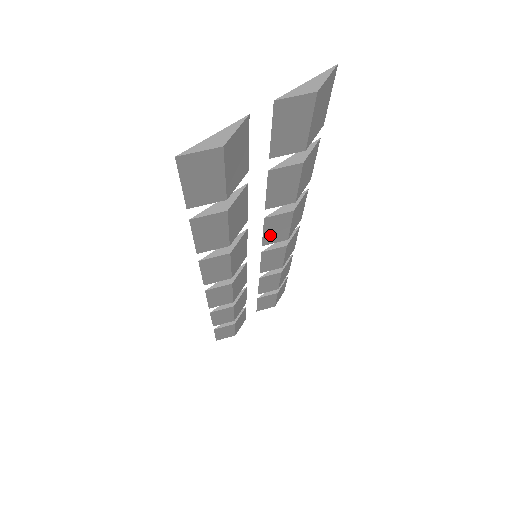
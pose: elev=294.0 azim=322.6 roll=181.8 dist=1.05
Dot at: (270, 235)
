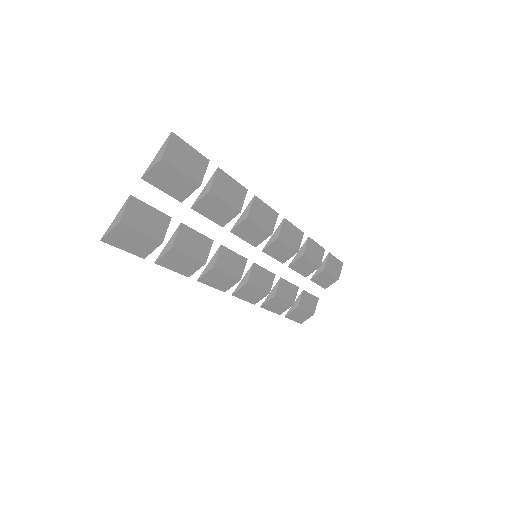
Dot at: (252, 238)
